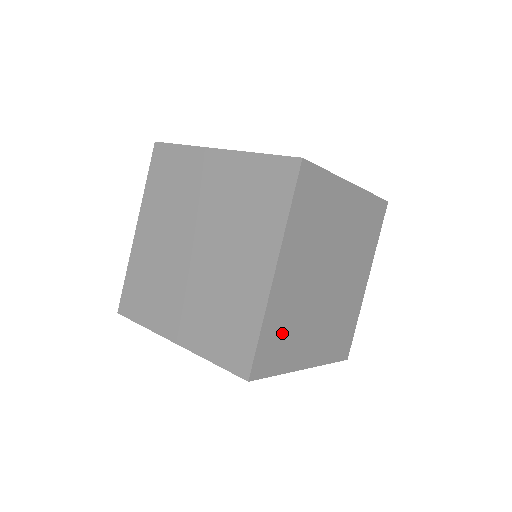
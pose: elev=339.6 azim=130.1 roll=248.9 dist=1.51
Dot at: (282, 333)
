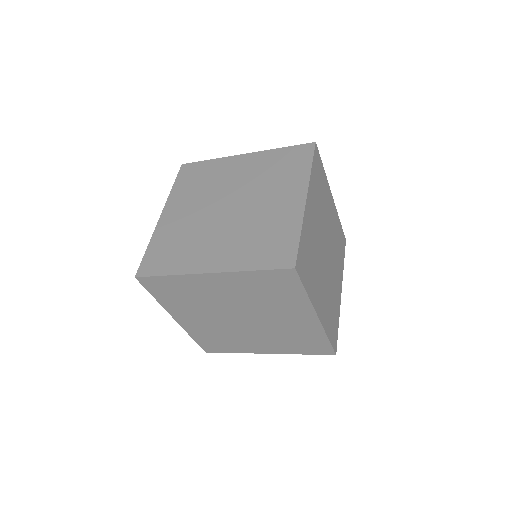
Dot at: (309, 256)
